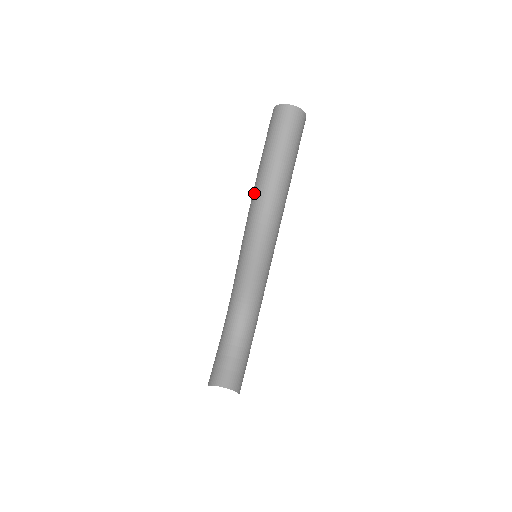
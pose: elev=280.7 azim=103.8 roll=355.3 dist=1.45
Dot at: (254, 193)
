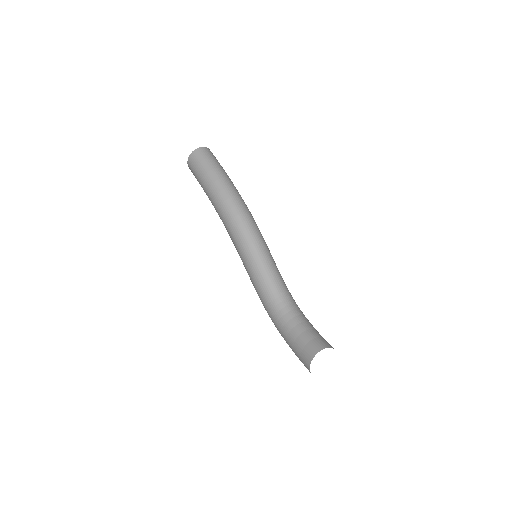
Dot at: (221, 210)
